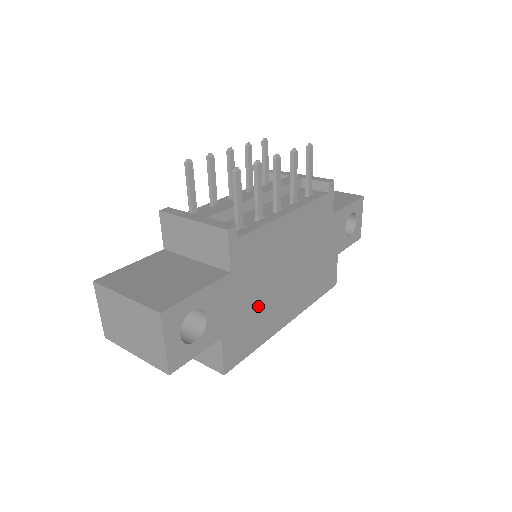
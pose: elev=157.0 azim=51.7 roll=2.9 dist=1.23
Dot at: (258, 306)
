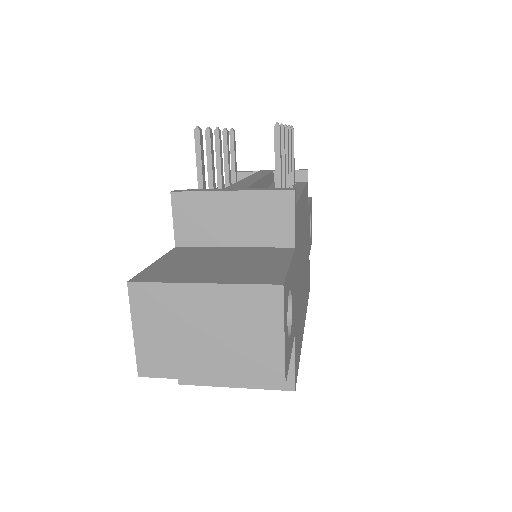
Dot at: (299, 300)
